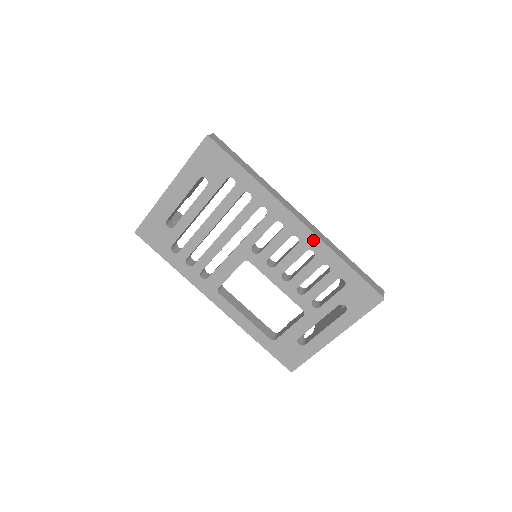
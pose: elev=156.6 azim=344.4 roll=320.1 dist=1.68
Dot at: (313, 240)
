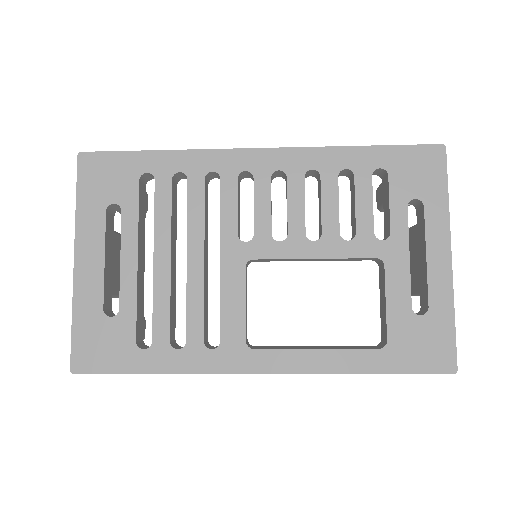
Dot at: (299, 156)
